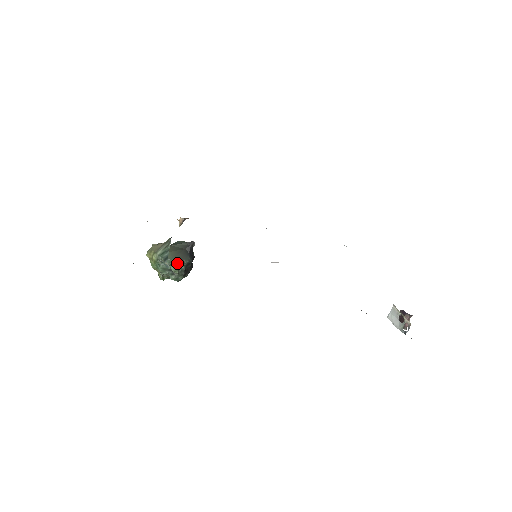
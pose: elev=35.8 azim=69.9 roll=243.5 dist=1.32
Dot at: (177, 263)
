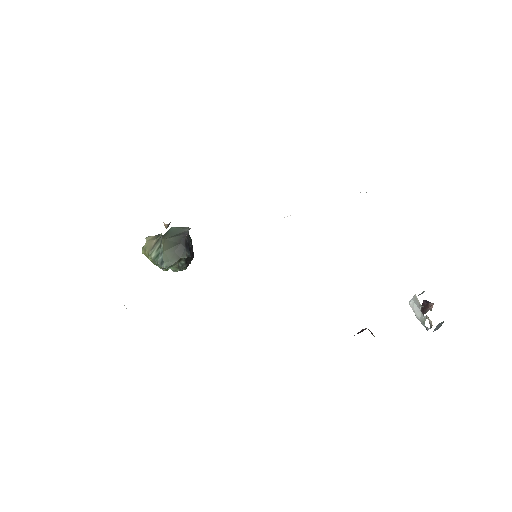
Dot at: (175, 263)
